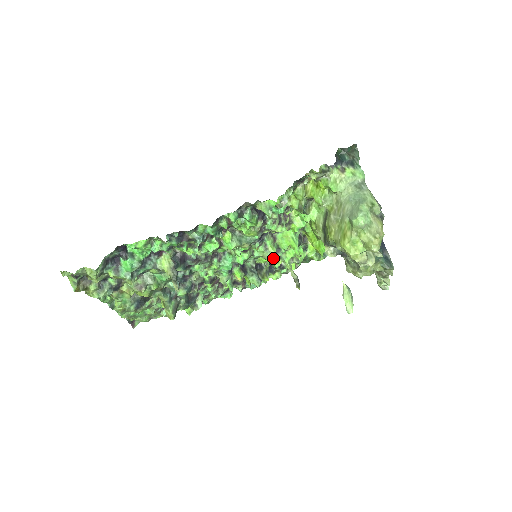
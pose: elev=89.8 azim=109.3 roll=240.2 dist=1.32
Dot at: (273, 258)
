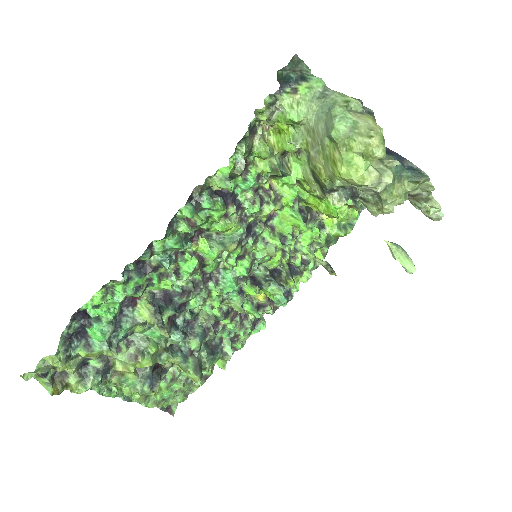
Dot at: (285, 254)
